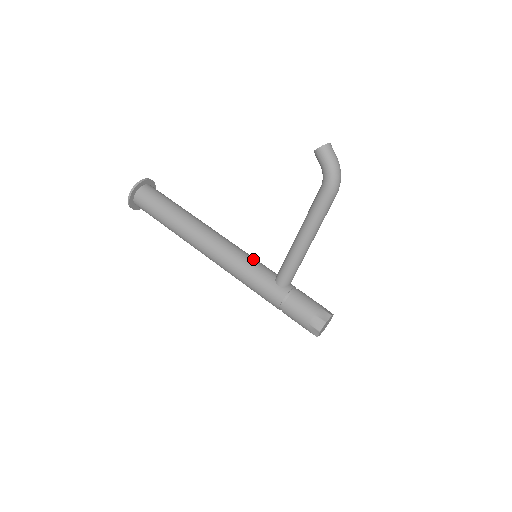
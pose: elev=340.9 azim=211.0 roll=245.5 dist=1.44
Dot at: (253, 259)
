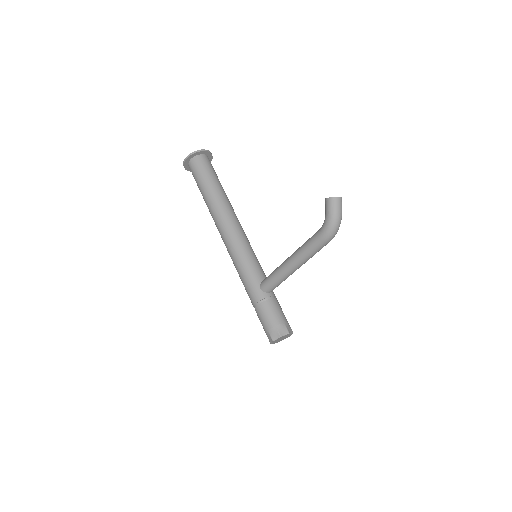
Dot at: (253, 257)
